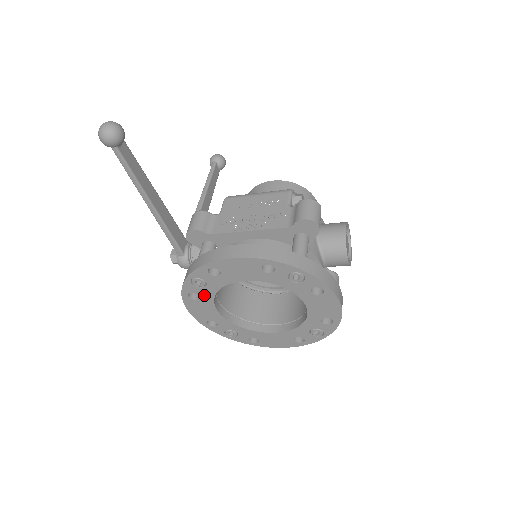
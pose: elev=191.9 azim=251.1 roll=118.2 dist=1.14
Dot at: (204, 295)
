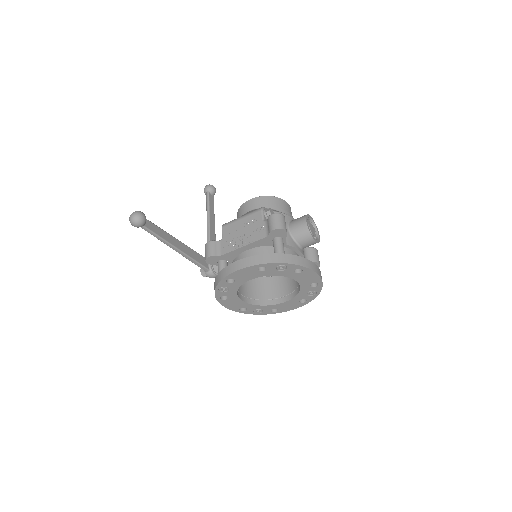
Dot at: (230, 295)
